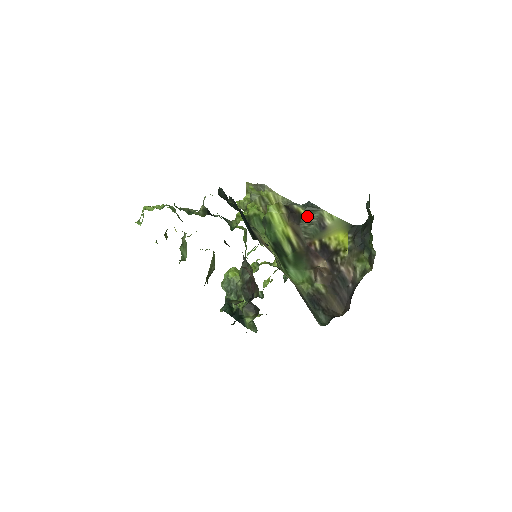
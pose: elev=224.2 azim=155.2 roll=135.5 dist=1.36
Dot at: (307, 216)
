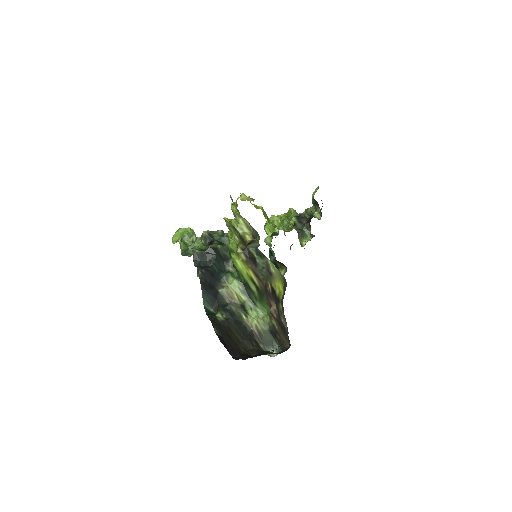
Dot at: (259, 261)
